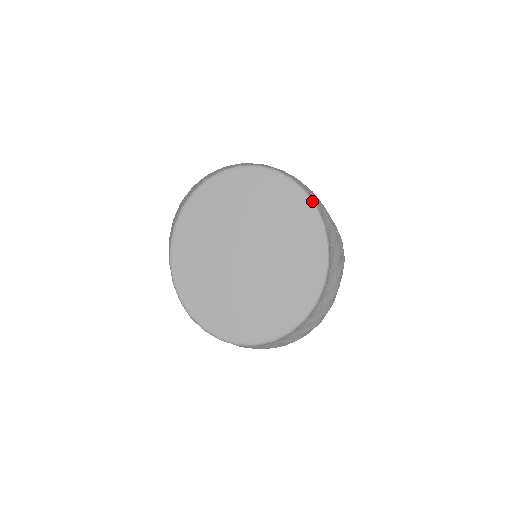
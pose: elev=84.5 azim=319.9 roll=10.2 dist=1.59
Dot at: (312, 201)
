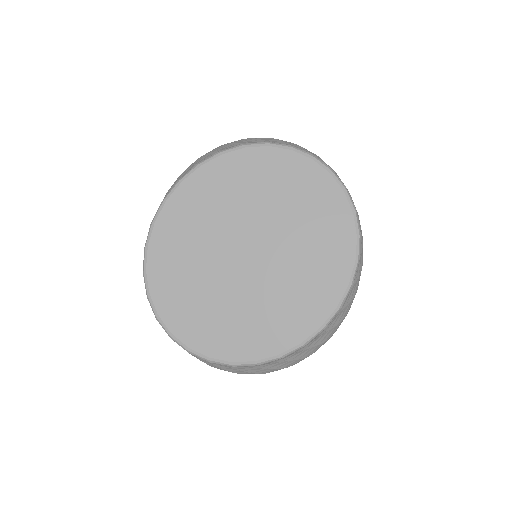
Dot at: (359, 249)
